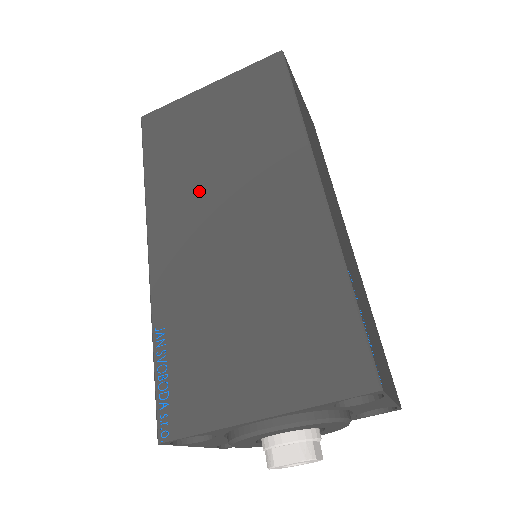
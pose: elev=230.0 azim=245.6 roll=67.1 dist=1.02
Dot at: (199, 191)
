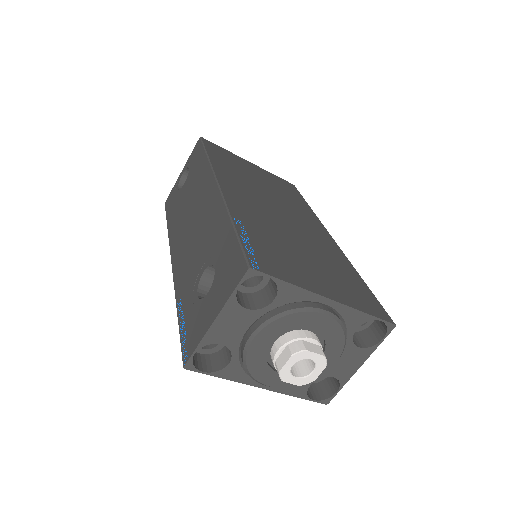
Dot at: (255, 190)
